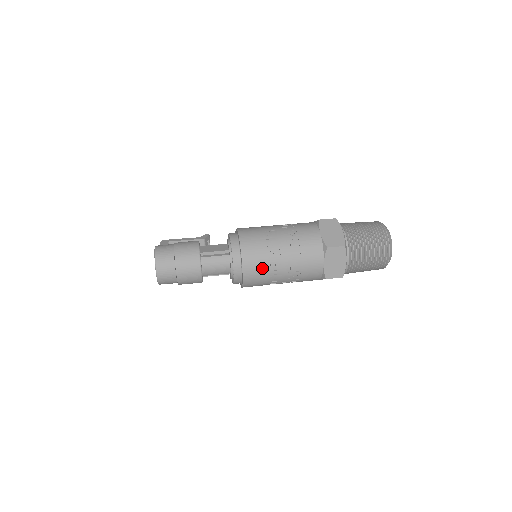
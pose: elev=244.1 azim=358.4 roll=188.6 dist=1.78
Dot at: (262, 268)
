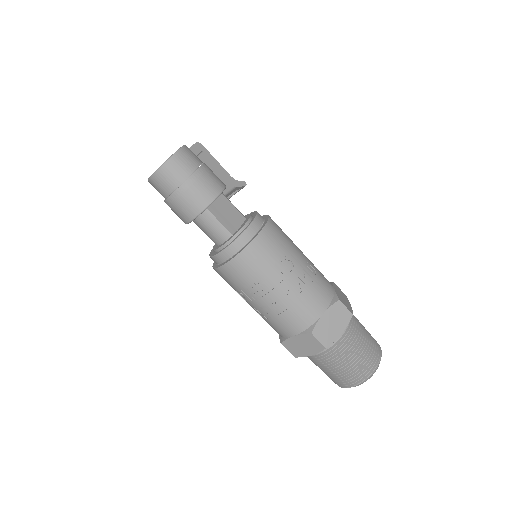
Dot at: (242, 282)
